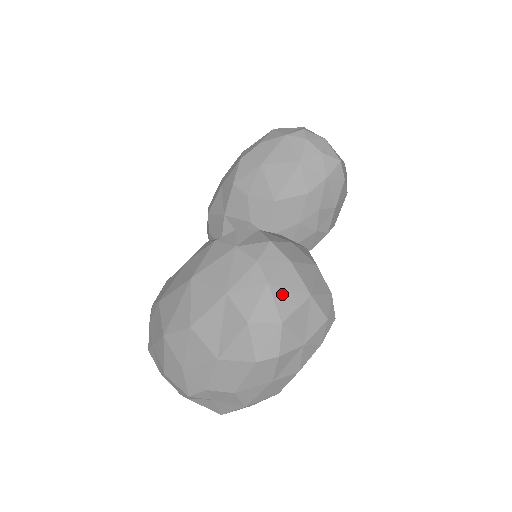
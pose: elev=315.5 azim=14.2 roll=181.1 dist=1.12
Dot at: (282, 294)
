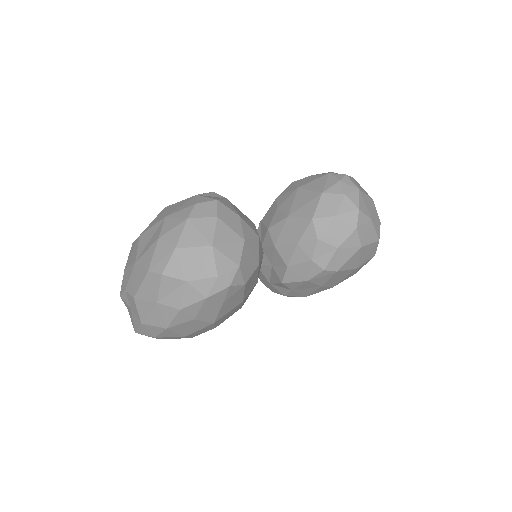
Dot at: (192, 231)
